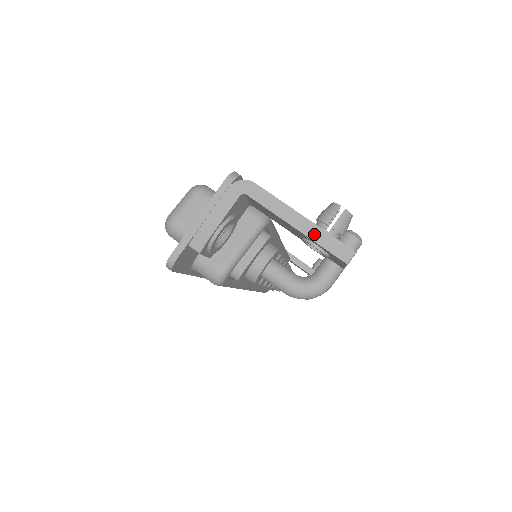
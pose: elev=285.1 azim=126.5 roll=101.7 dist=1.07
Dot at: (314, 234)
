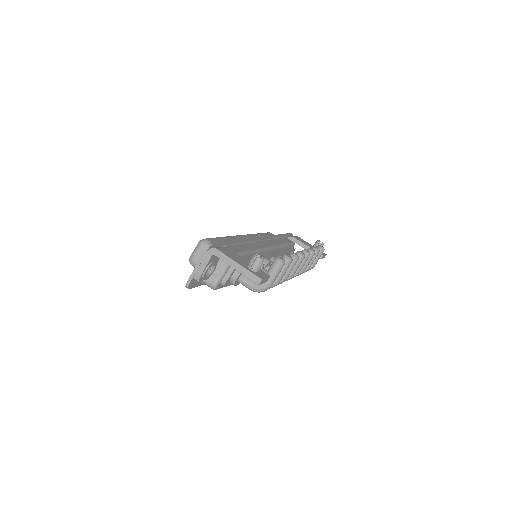
Dot at: (244, 272)
